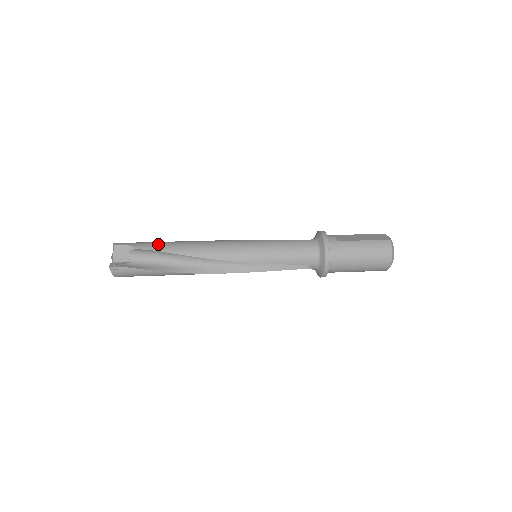
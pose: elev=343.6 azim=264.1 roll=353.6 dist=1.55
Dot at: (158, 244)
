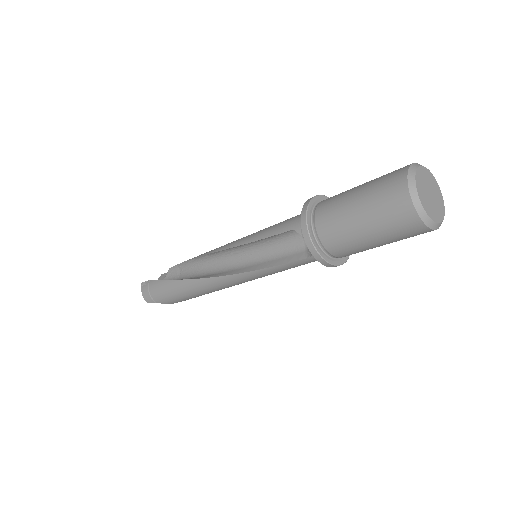
Dot at: occluded
